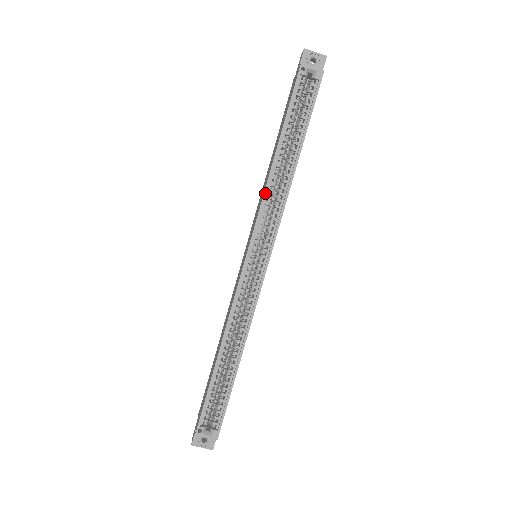
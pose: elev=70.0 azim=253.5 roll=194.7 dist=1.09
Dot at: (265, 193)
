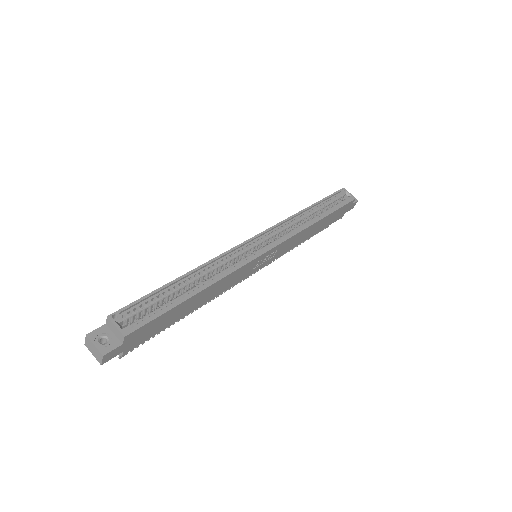
Dot at: (290, 217)
